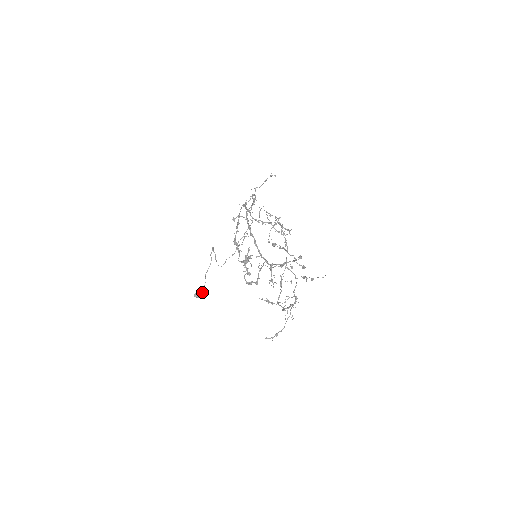
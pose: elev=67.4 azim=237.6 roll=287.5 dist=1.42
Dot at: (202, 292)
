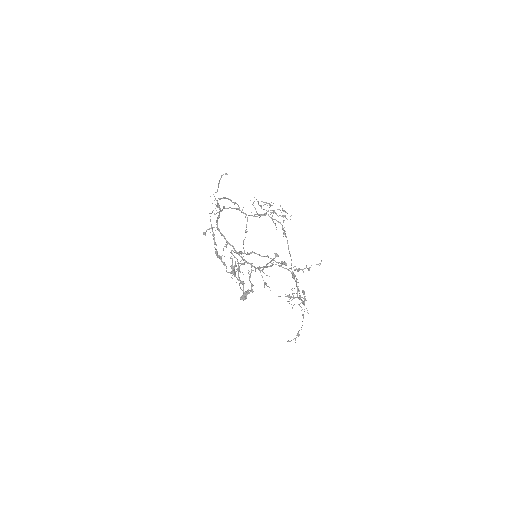
Dot at: (246, 294)
